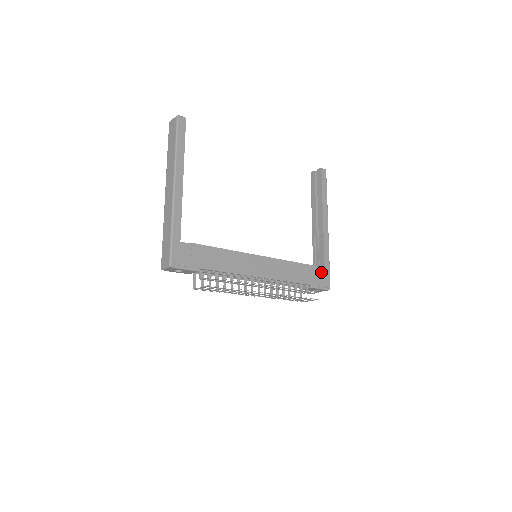
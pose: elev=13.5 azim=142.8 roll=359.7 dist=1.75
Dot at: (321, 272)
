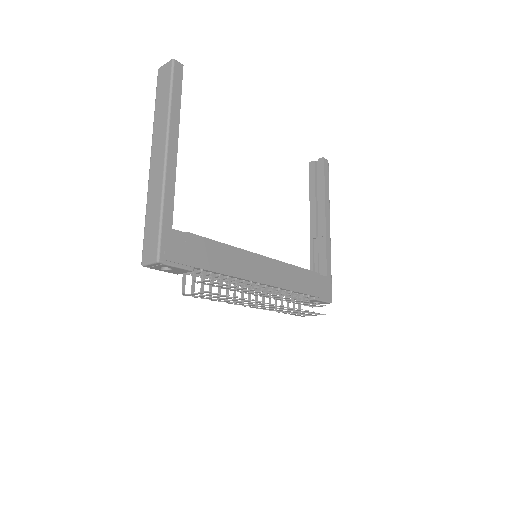
Dot at: (323, 281)
